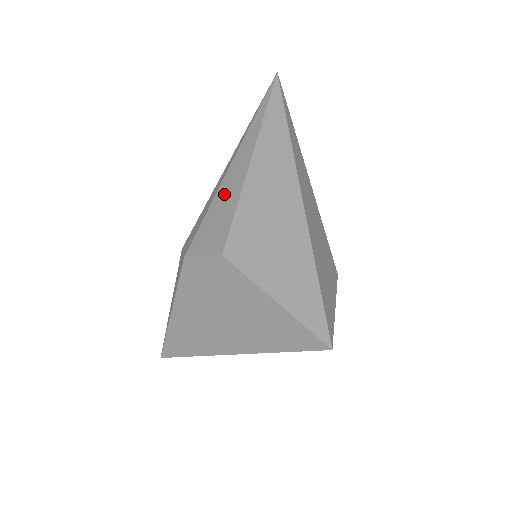
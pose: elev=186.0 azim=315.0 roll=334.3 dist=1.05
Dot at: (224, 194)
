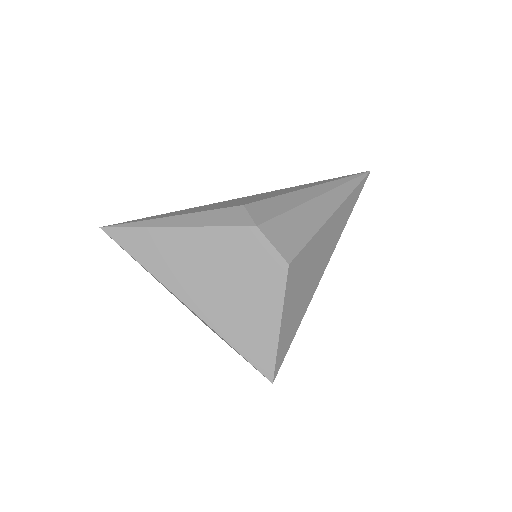
Dot at: (306, 214)
